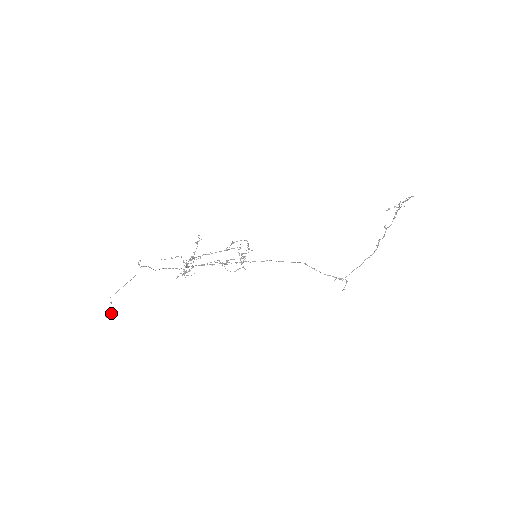
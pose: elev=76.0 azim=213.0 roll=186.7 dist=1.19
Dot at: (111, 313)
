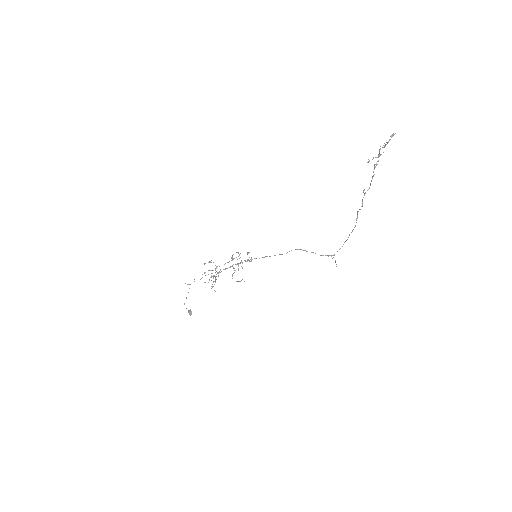
Dot at: (190, 313)
